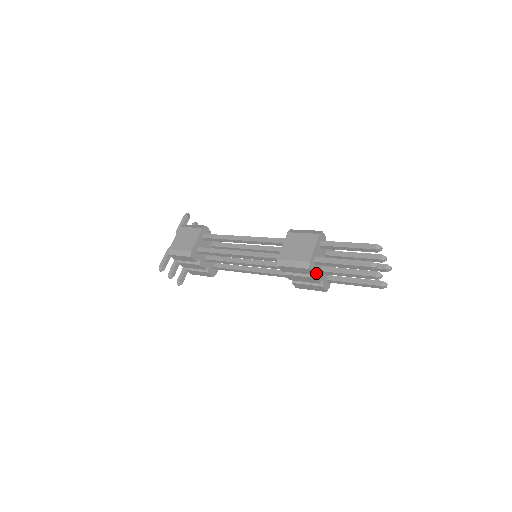
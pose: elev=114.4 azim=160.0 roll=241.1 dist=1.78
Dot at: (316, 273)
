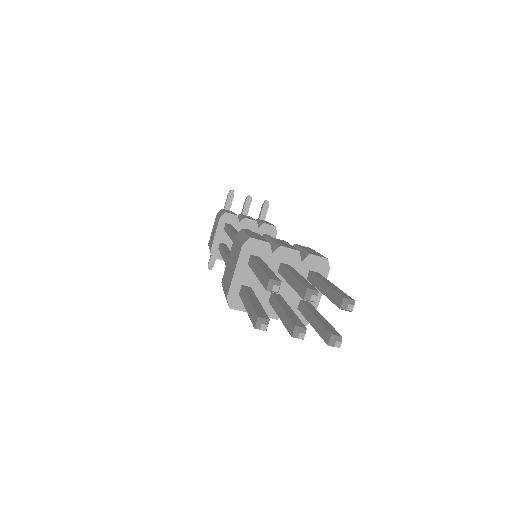
Dot at: occluded
